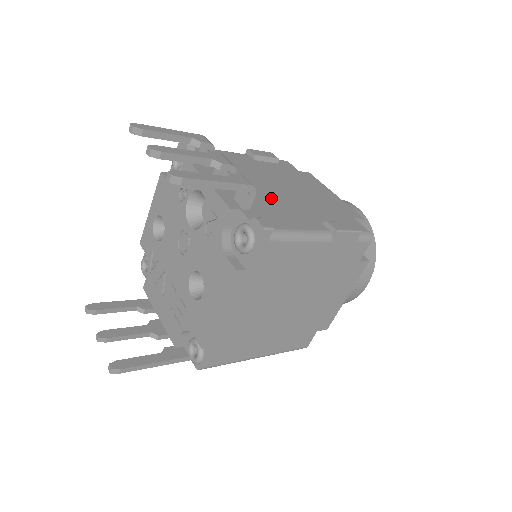
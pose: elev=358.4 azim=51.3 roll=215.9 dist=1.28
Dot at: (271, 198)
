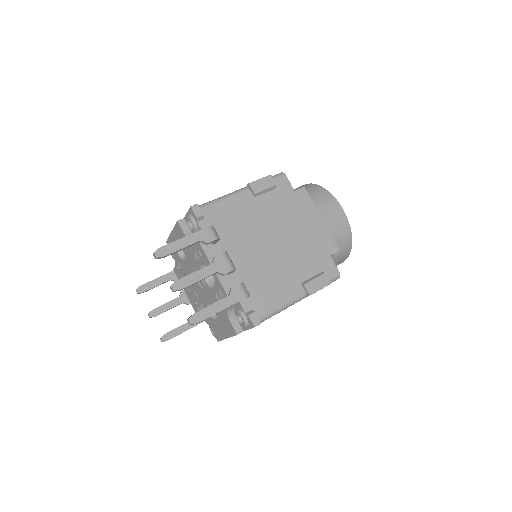
Dot at: (264, 266)
